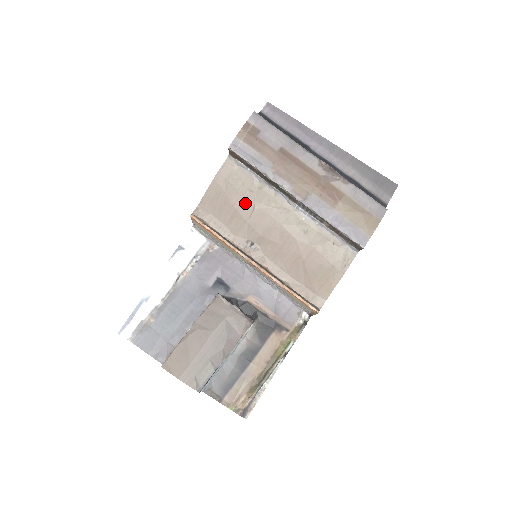
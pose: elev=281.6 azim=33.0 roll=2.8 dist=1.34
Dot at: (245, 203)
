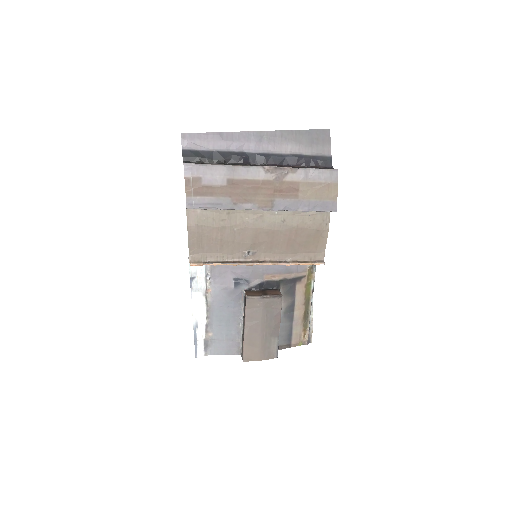
Dot at: (225, 231)
